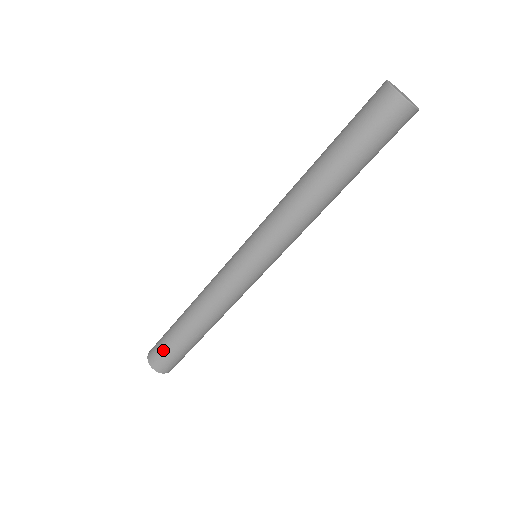
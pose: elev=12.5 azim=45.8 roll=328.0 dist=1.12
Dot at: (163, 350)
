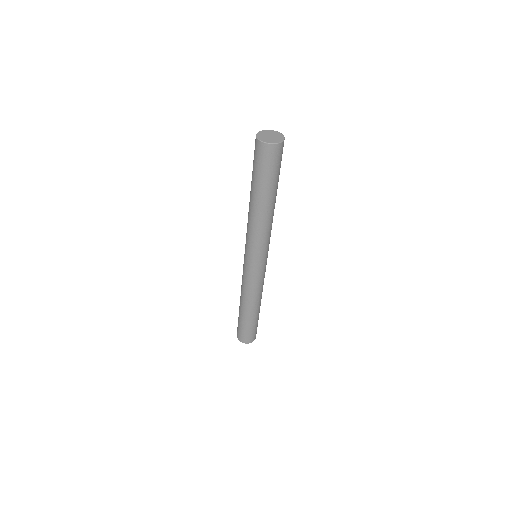
Dot at: (241, 330)
